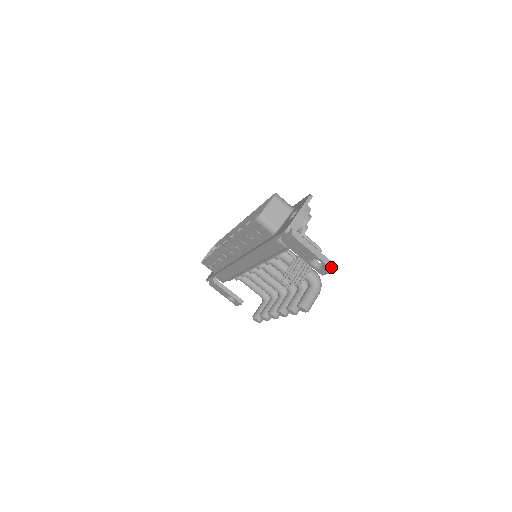
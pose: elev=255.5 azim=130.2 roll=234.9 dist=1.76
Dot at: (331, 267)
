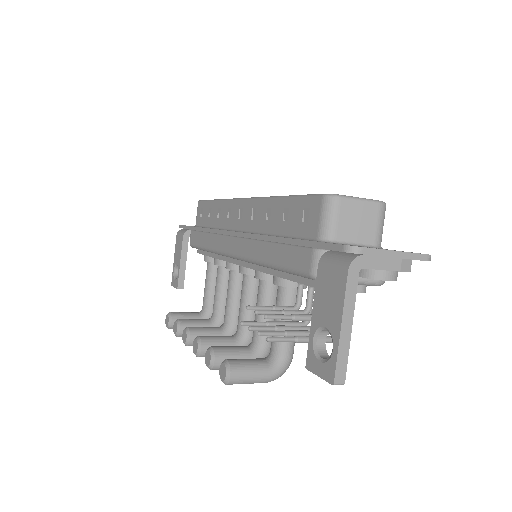
Dot at: (337, 374)
